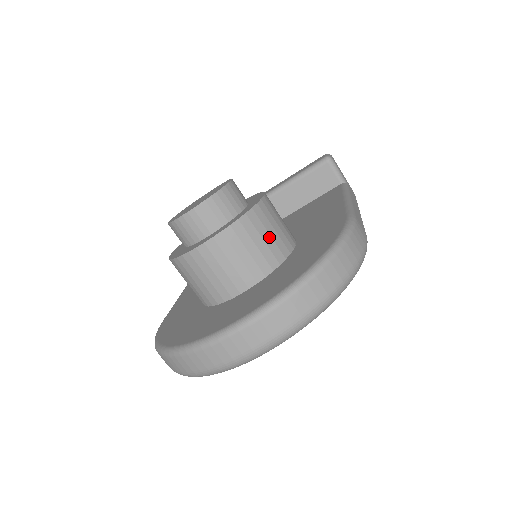
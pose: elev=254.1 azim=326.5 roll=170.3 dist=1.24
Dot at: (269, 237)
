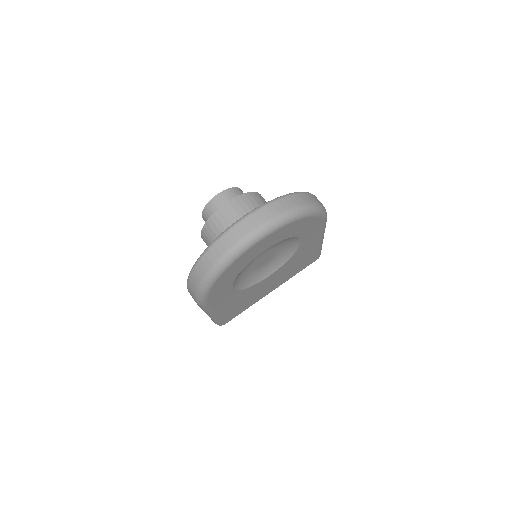
Dot at: occluded
